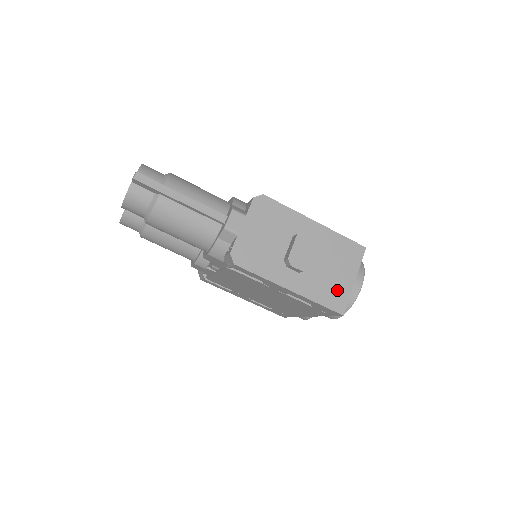
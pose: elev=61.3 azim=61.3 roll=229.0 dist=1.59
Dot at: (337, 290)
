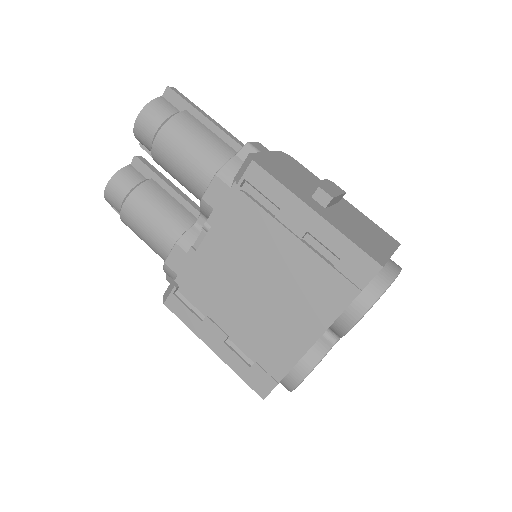
Dot at: (372, 246)
